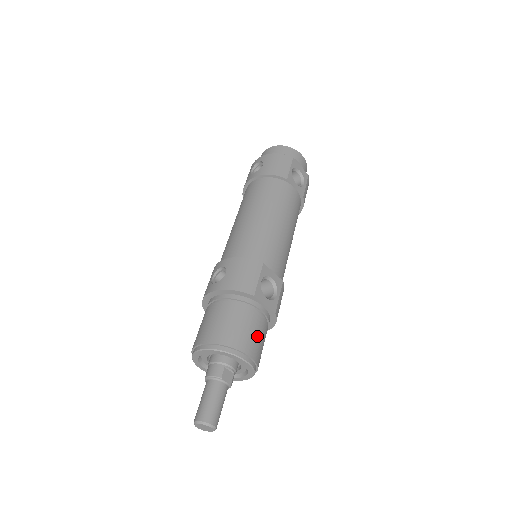
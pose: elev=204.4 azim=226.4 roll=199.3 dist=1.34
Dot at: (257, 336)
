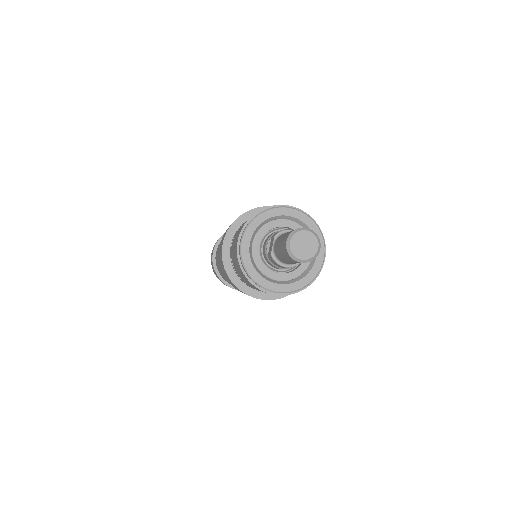
Dot at: occluded
